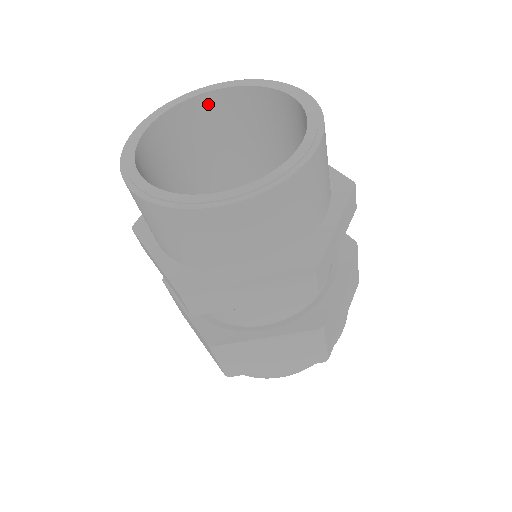
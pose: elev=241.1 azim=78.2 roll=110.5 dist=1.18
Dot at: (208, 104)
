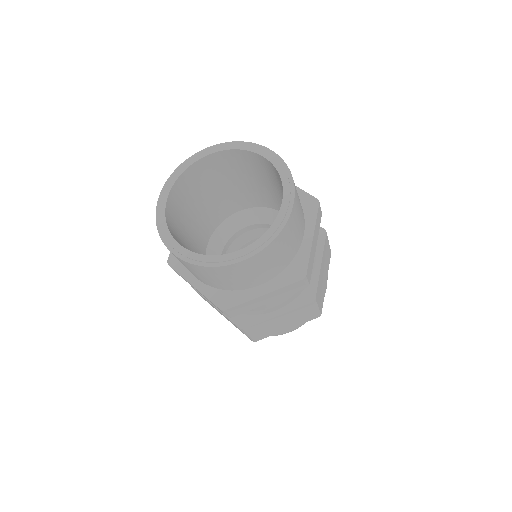
Dot at: (202, 165)
